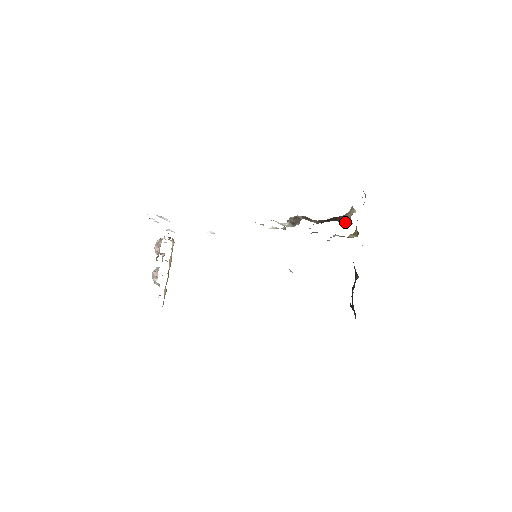
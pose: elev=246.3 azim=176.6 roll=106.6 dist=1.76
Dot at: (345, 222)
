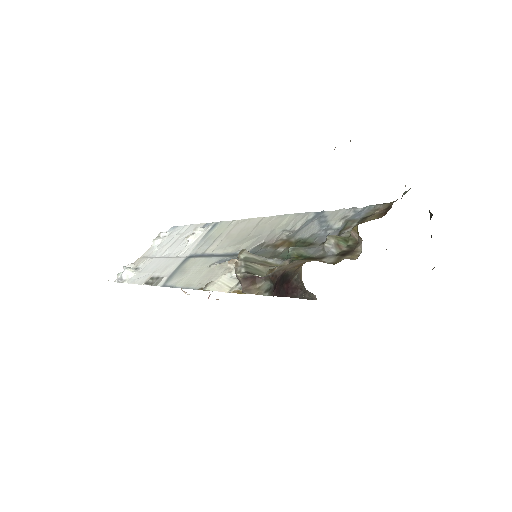
Dot at: (305, 294)
